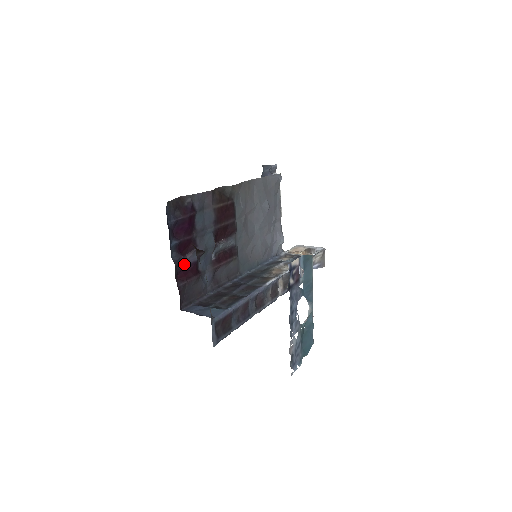
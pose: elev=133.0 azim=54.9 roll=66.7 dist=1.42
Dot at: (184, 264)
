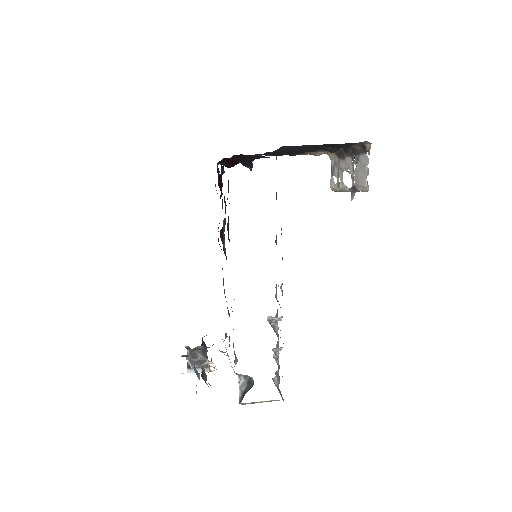
Dot at: occluded
